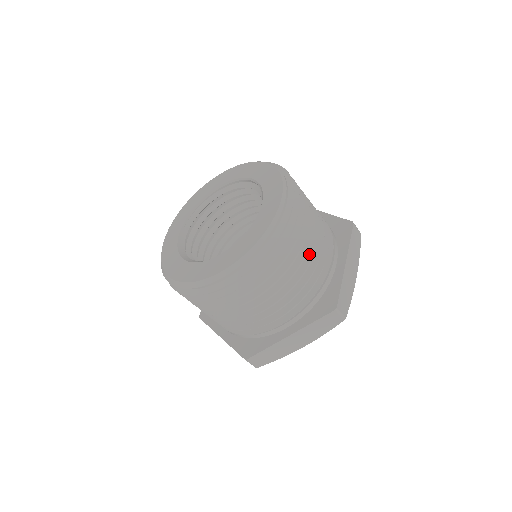
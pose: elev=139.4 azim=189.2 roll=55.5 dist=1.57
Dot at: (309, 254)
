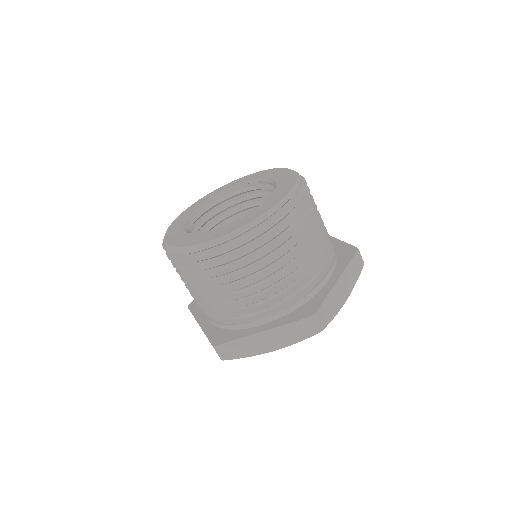
Dot at: occluded
